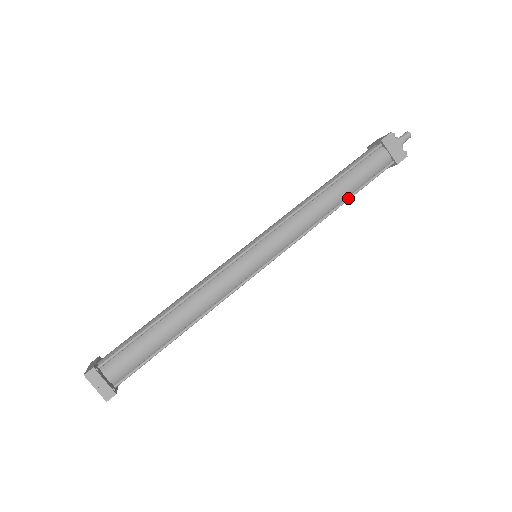
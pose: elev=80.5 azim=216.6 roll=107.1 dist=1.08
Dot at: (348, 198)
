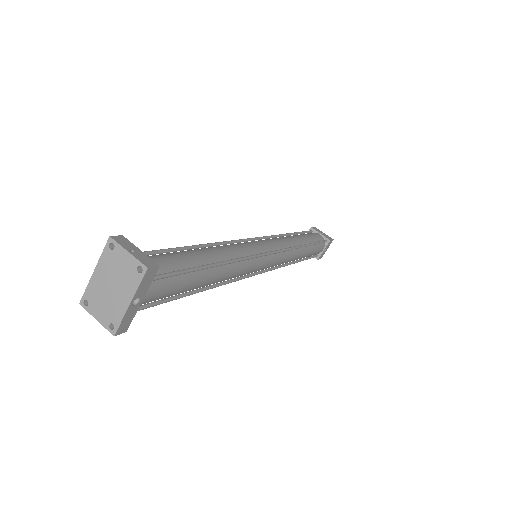
Dot at: (310, 243)
